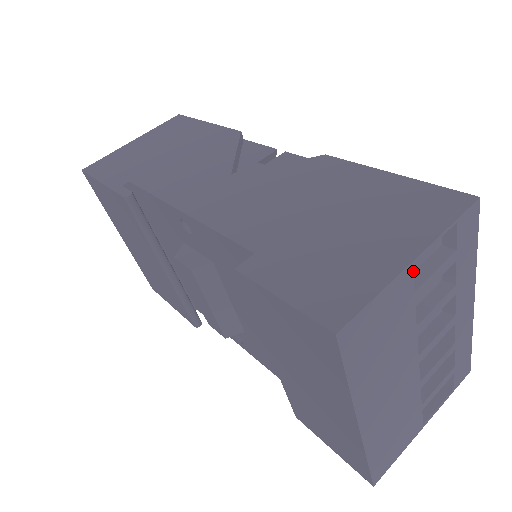
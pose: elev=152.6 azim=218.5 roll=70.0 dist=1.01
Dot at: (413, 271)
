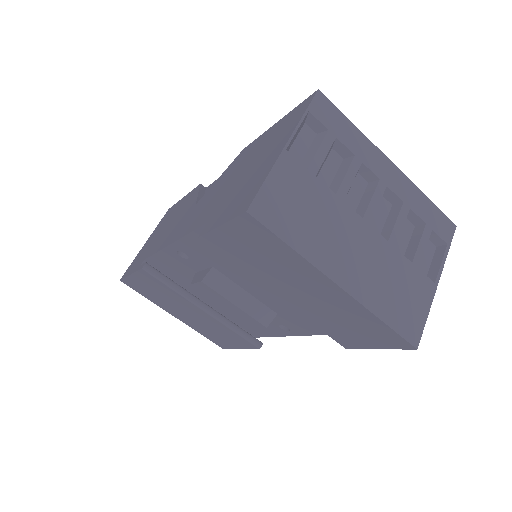
Dot at: (302, 159)
